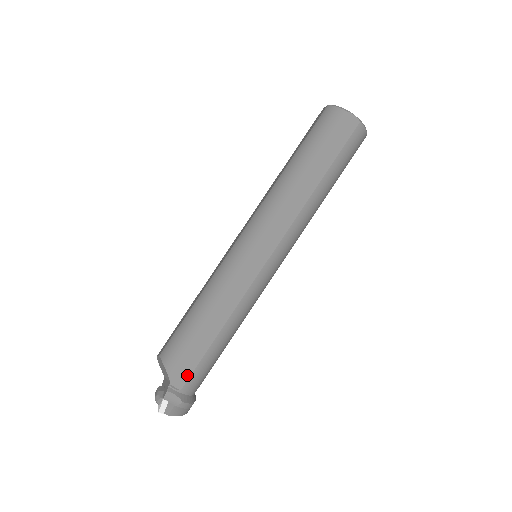
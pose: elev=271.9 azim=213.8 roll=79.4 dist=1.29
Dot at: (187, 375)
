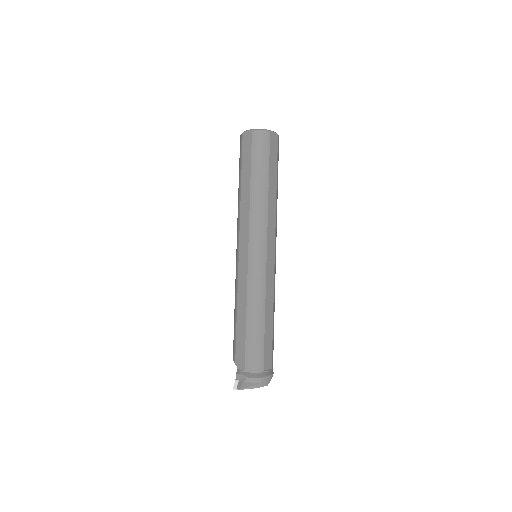
Dot at: (243, 357)
